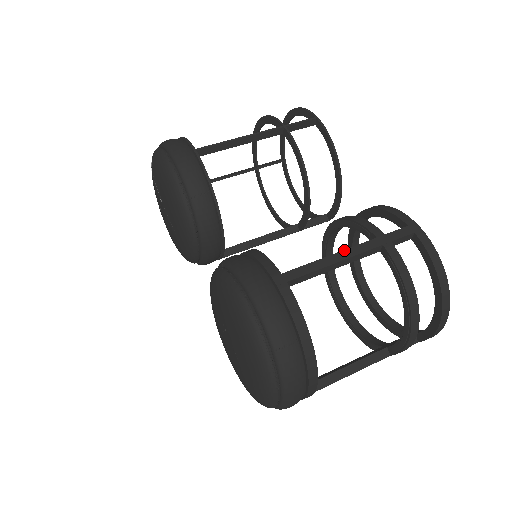
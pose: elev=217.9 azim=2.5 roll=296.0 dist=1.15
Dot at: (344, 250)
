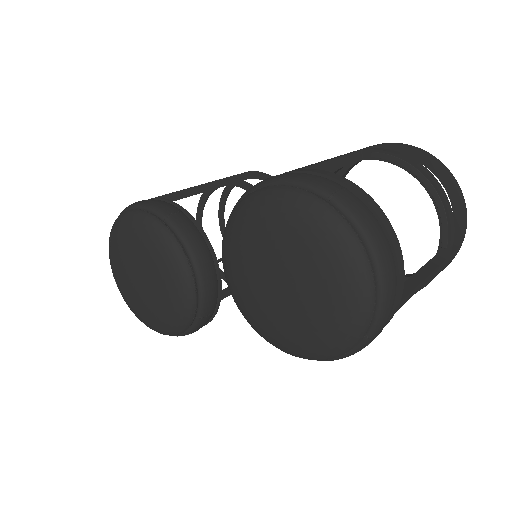
Dot at: occluded
